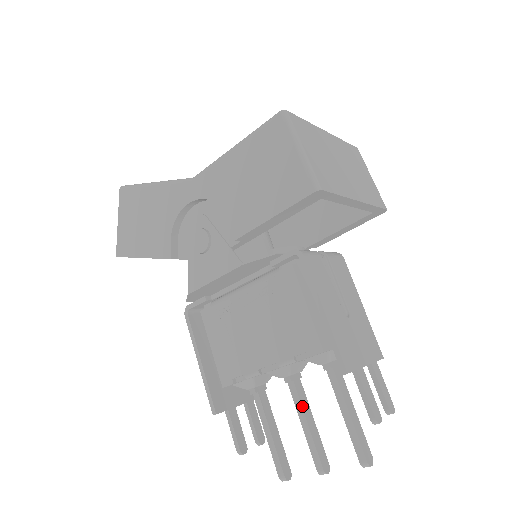
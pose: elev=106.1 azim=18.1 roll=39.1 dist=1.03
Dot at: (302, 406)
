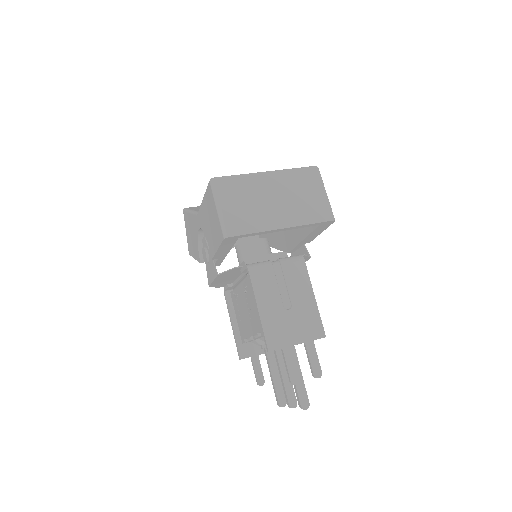
Dot at: (279, 363)
